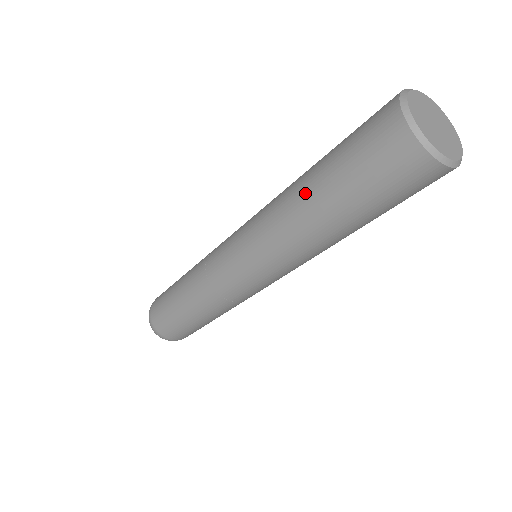
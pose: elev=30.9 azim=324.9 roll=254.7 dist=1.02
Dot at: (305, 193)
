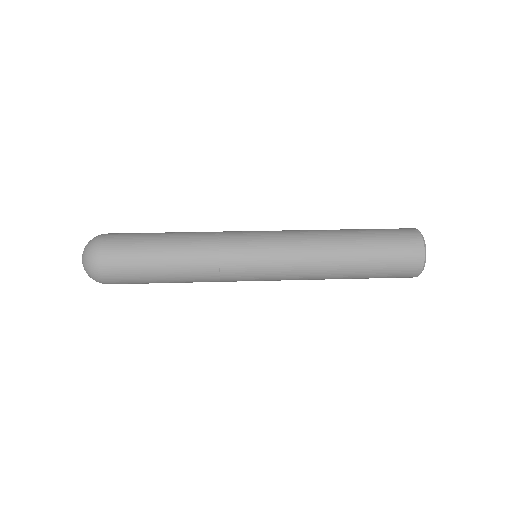
Dot at: (347, 272)
